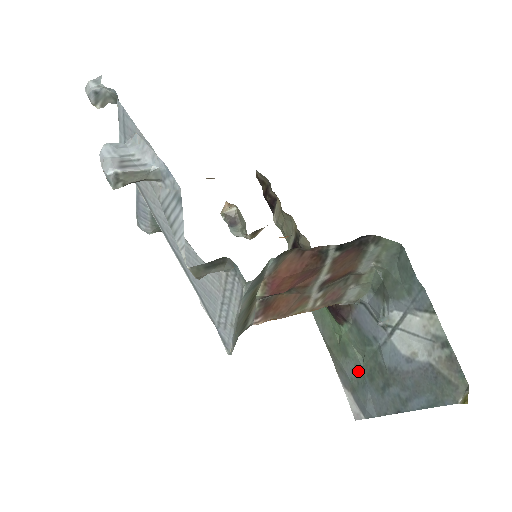
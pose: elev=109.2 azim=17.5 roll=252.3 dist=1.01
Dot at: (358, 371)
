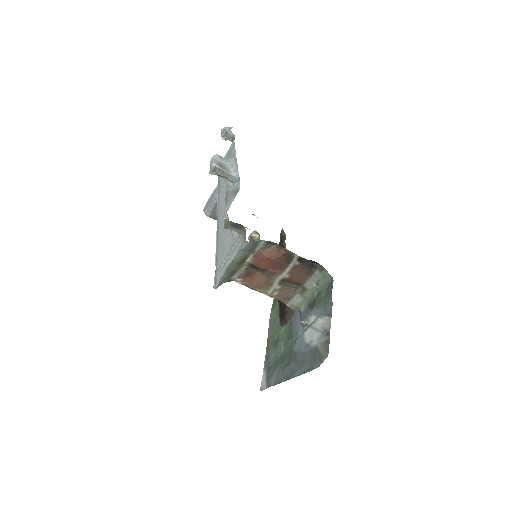
Dot at: (277, 357)
